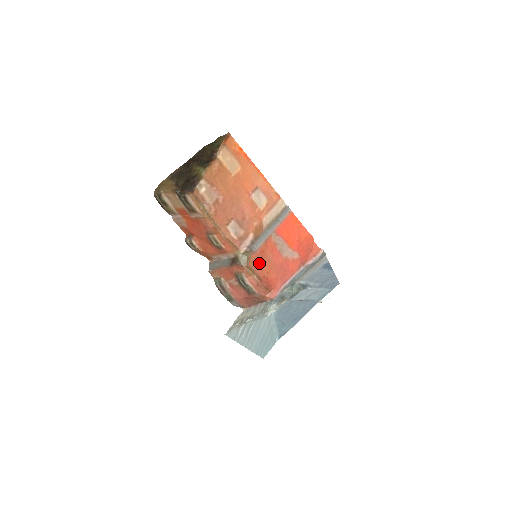
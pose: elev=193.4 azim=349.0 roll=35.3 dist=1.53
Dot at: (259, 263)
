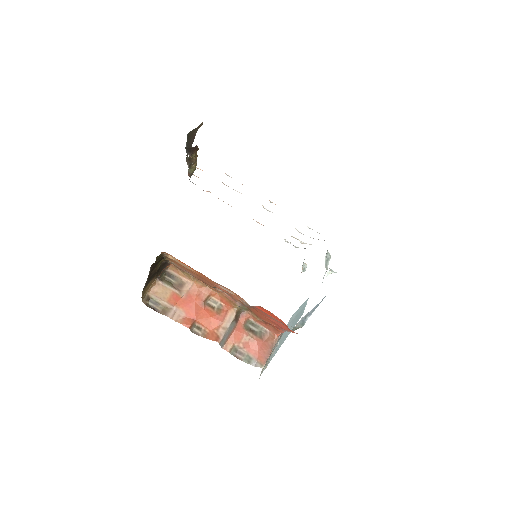
Dot at: (257, 314)
